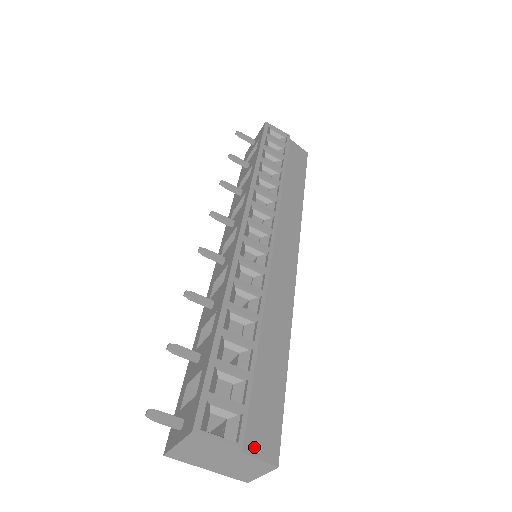
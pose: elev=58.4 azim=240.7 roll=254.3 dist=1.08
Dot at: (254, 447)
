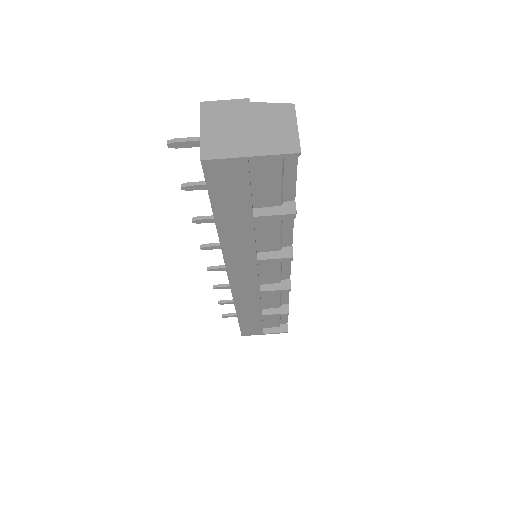
Dot at: occluded
